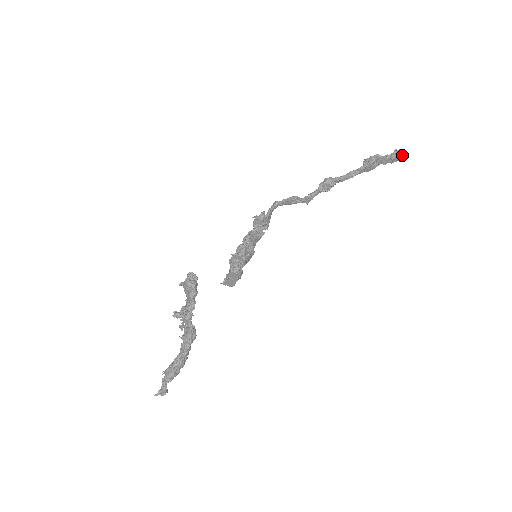
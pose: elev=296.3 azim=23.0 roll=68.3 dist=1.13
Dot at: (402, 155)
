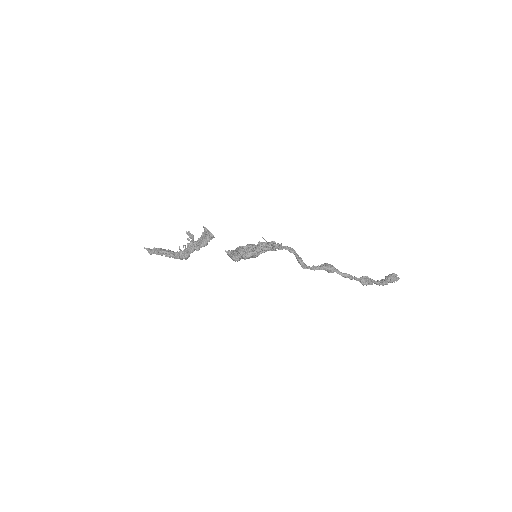
Dot at: (395, 280)
